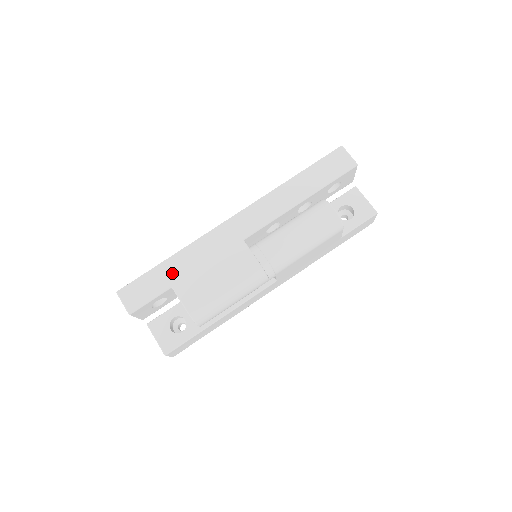
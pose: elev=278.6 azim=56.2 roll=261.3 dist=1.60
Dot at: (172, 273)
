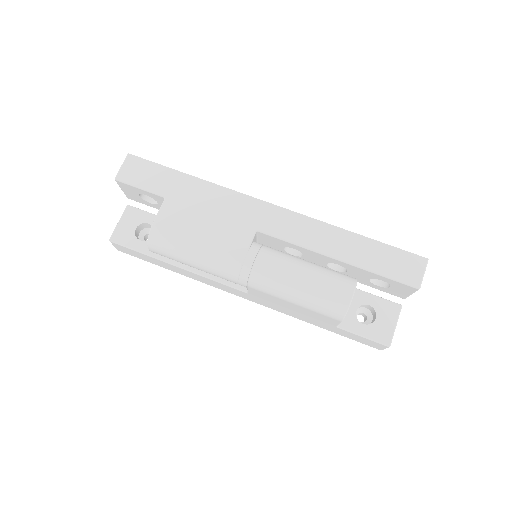
Dot at: (178, 188)
